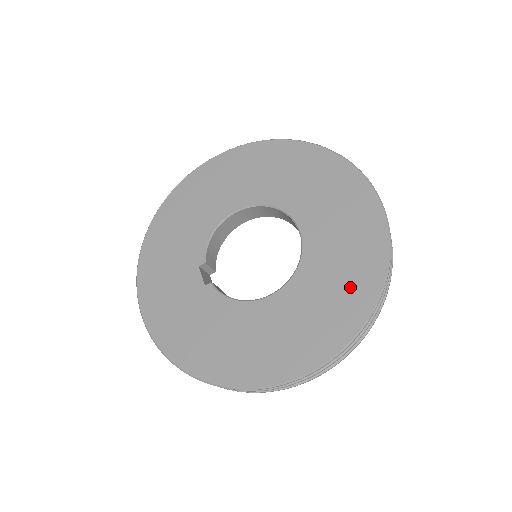
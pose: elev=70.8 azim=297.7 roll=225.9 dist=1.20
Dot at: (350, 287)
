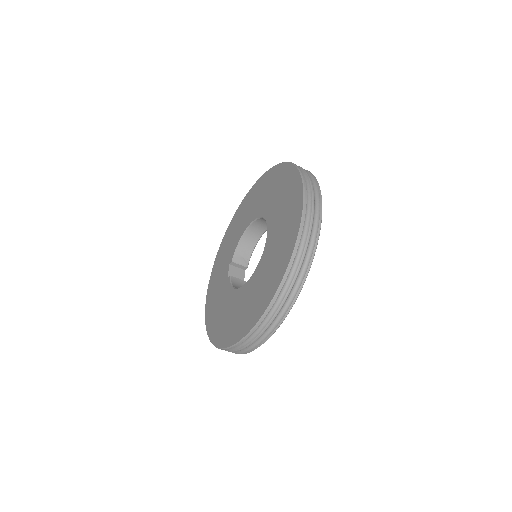
Dot at: (271, 279)
